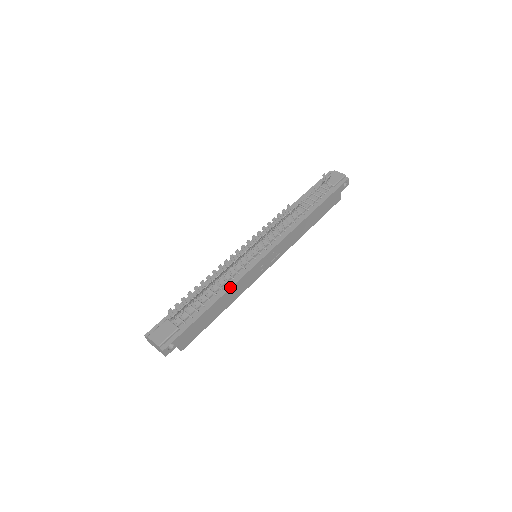
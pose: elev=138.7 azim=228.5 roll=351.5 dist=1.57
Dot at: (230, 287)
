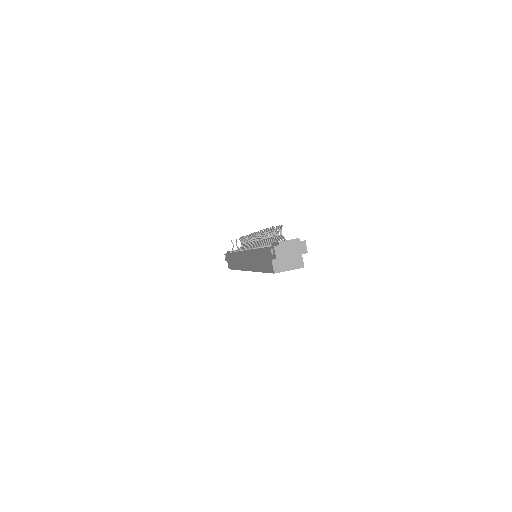
Dot at: occluded
